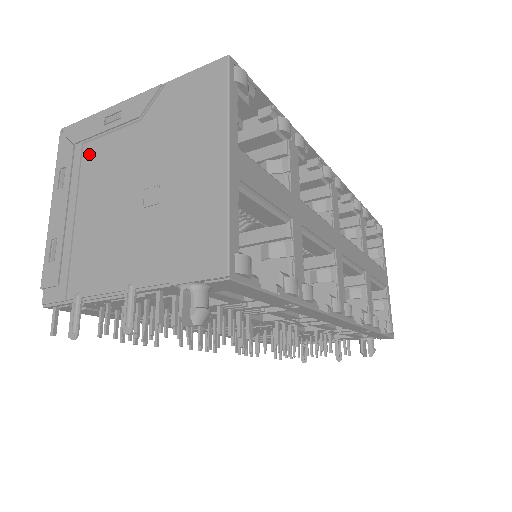
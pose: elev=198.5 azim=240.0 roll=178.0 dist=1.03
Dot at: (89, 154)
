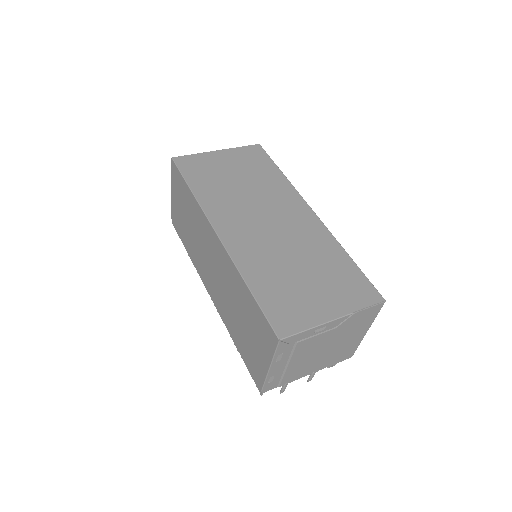
Dot at: (301, 345)
